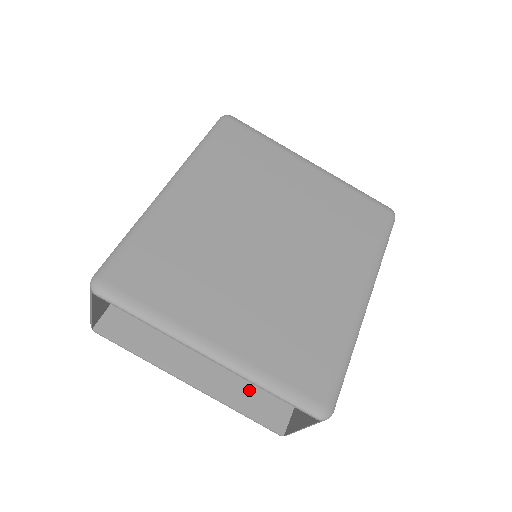
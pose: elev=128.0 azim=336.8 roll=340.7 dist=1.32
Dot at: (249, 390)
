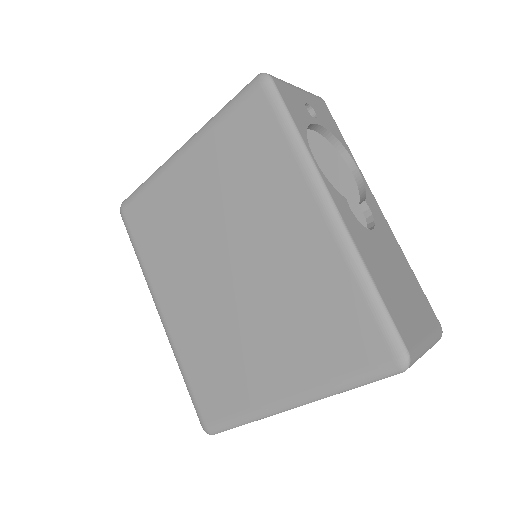
Dot at: occluded
